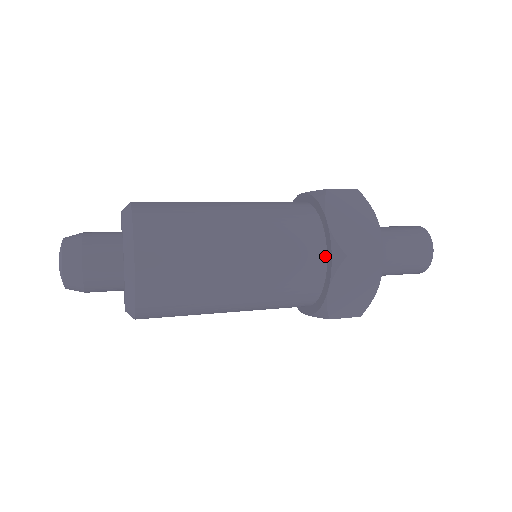
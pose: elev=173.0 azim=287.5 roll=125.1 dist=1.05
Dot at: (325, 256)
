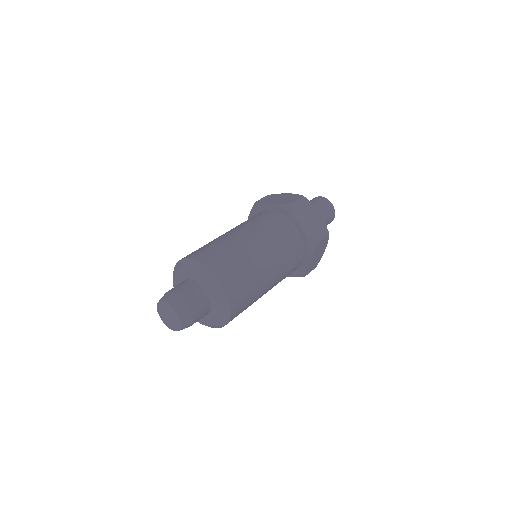
Dot at: occluded
